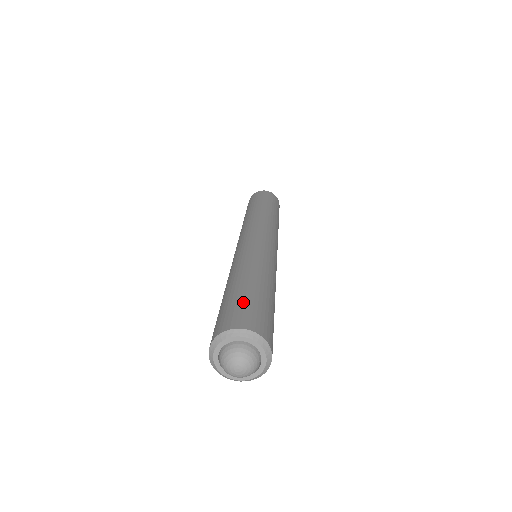
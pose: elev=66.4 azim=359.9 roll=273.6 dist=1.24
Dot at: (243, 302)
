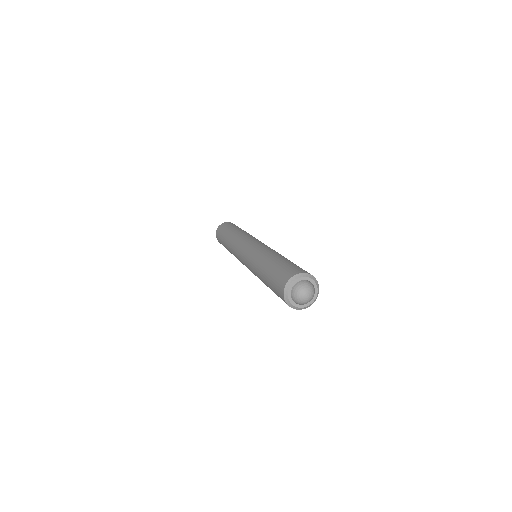
Dot at: occluded
